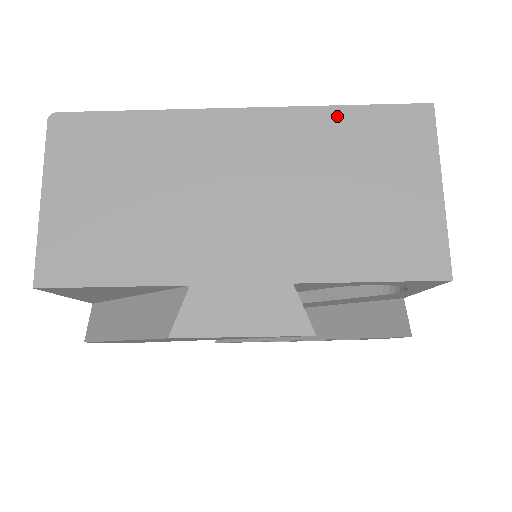
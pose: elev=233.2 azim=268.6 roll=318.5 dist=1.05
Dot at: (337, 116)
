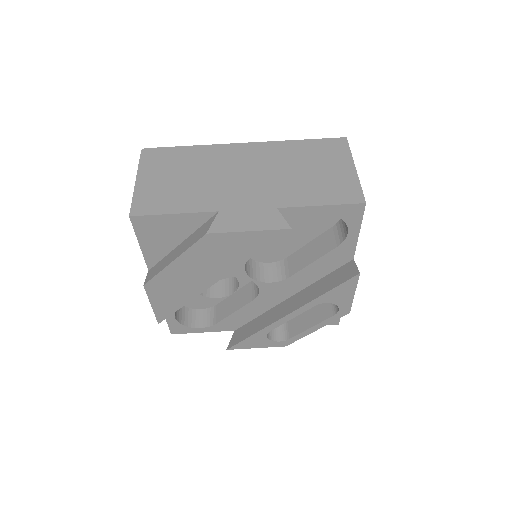
Dot at: (296, 144)
